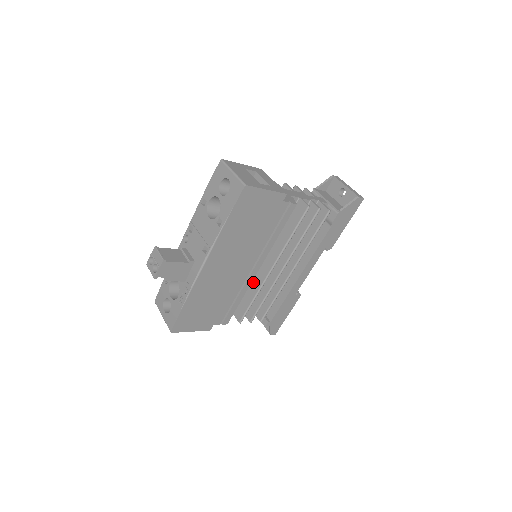
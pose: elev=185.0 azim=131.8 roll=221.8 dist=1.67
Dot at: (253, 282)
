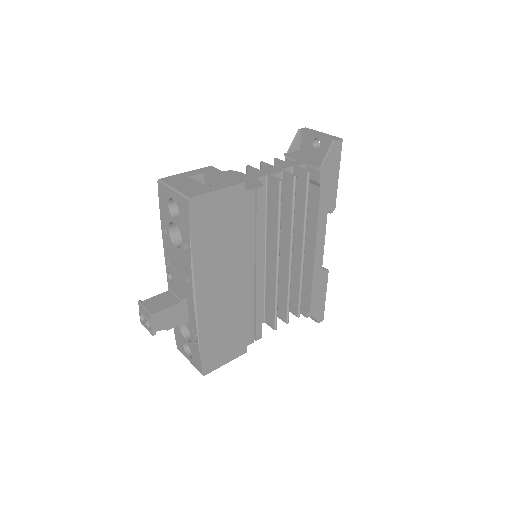
Dot at: (267, 283)
